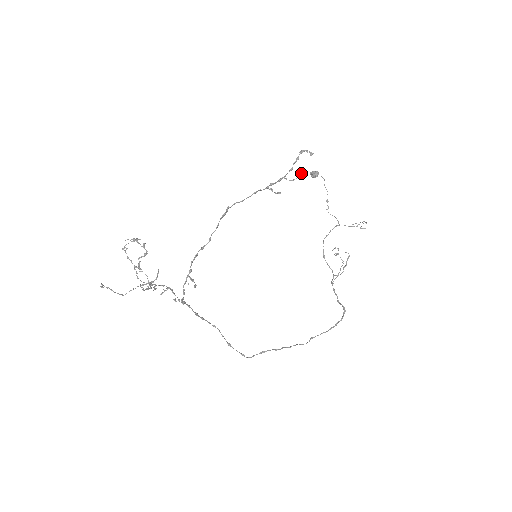
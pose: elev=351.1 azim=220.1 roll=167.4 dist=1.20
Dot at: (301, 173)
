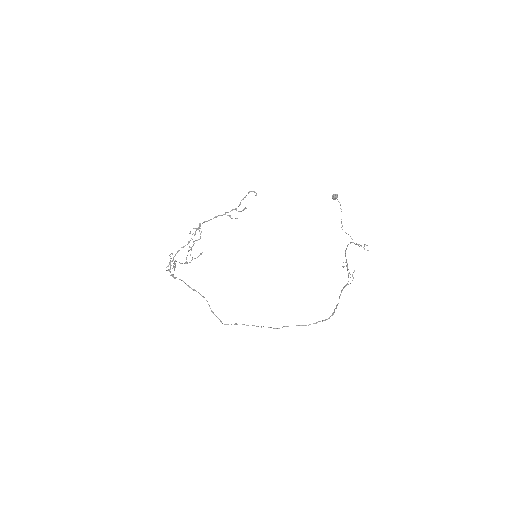
Dot at: (245, 208)
